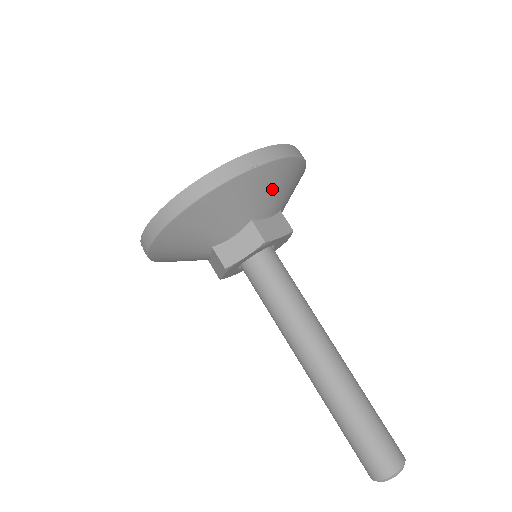
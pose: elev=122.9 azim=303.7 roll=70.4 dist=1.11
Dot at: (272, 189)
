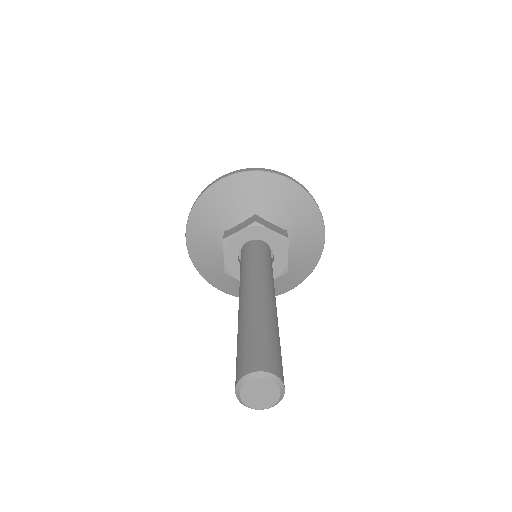
Dot at: (277, 199)
